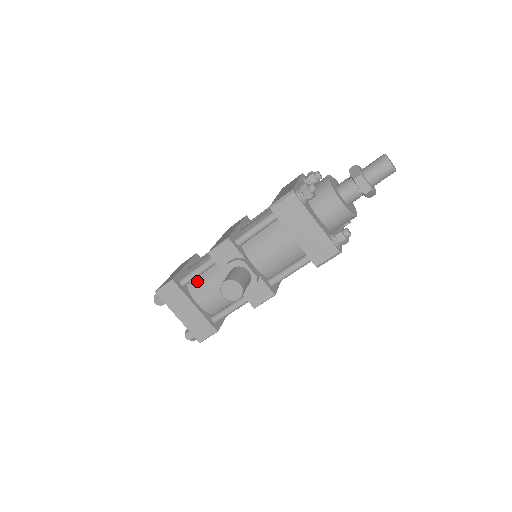
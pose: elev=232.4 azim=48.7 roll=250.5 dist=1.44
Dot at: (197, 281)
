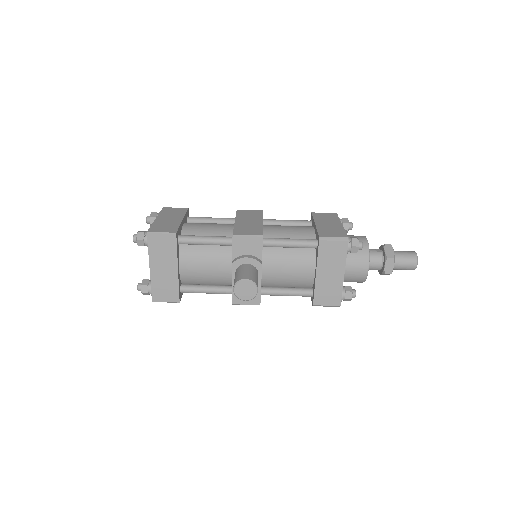
Dot at: (194, 247)
